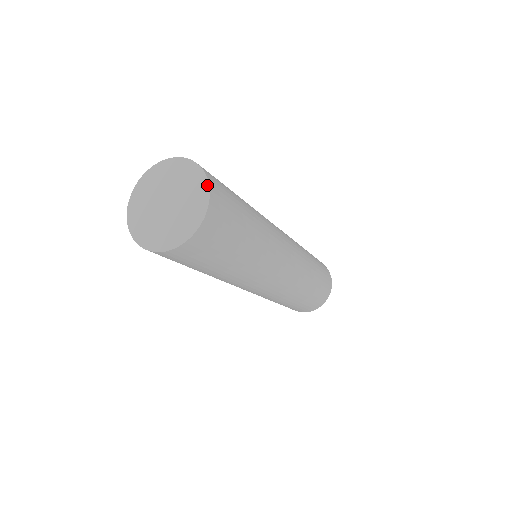
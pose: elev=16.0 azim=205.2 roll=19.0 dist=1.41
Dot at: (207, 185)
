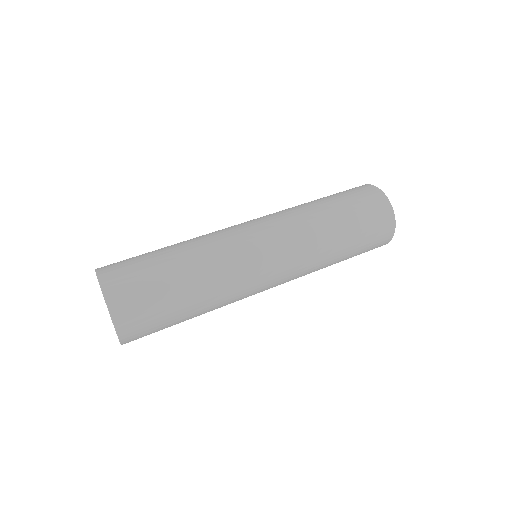
Dot at: (106, 301)
